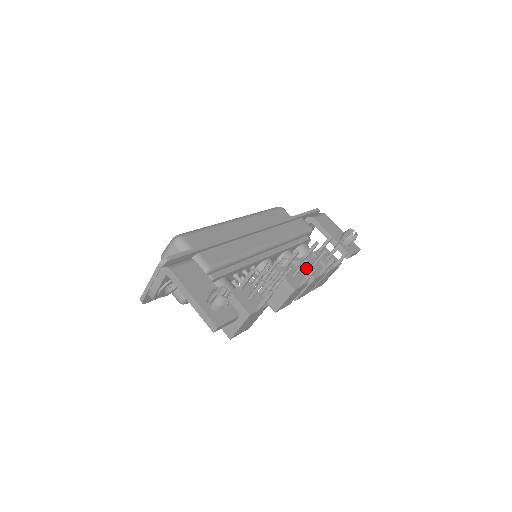
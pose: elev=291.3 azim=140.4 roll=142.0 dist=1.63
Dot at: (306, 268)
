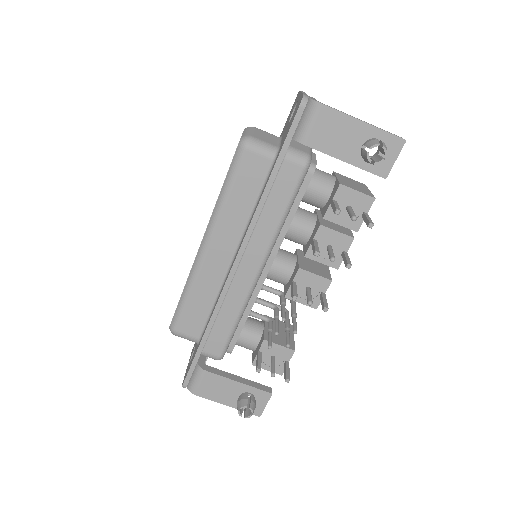
Dot at: (321, 261)
